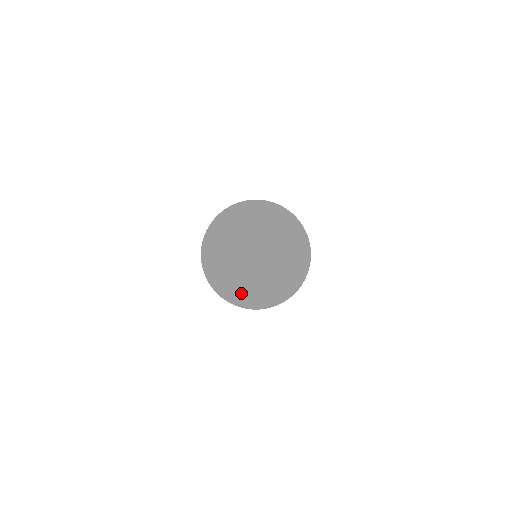
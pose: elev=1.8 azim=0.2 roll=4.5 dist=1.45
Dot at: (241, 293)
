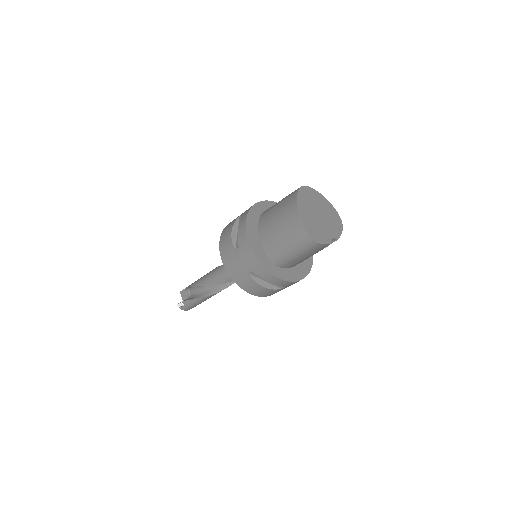
Dot at: (292, 271)
